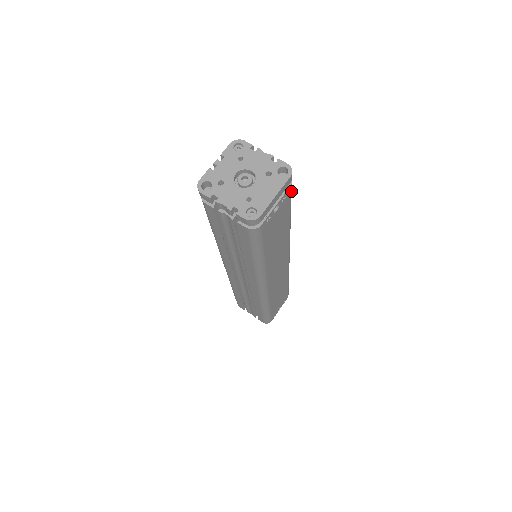
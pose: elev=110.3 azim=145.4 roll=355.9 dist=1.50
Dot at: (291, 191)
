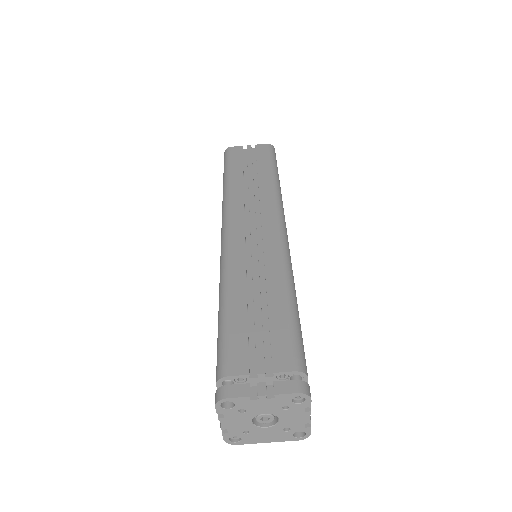
Dot at: occluded
